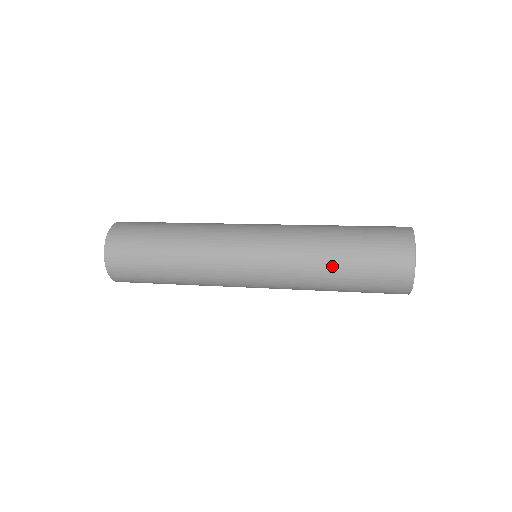
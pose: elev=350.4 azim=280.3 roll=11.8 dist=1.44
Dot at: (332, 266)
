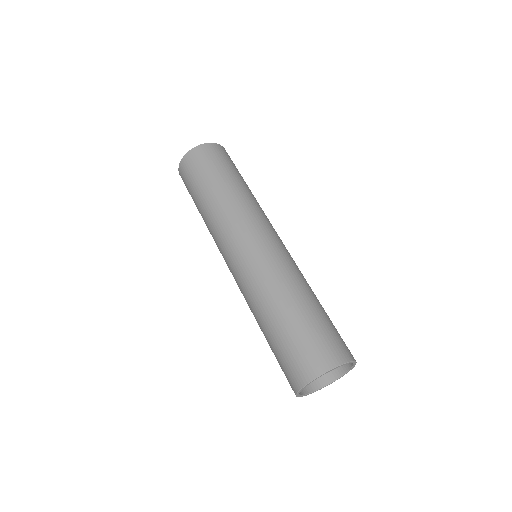
Dot at: occluded
